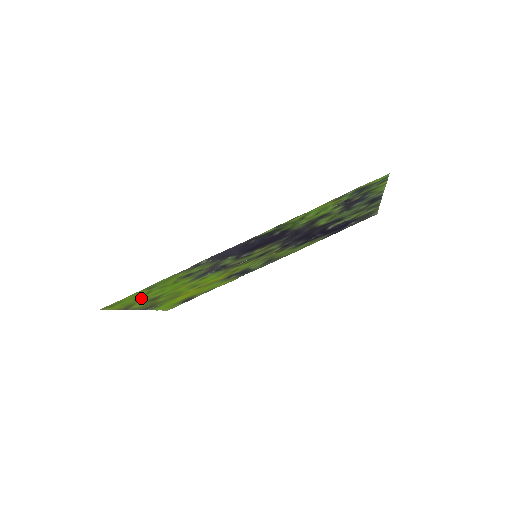
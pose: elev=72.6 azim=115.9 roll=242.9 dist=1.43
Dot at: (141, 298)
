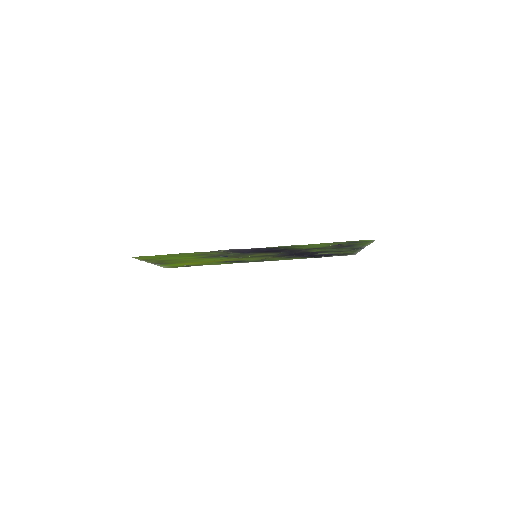
Dot at: (161, 258)
